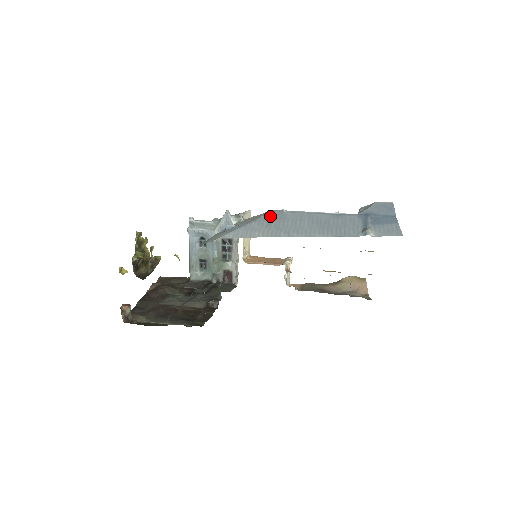
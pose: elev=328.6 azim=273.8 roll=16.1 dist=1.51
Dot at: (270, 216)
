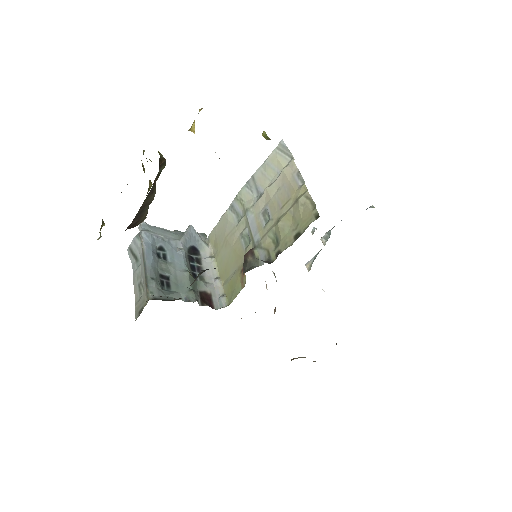
Dot at: occluded
